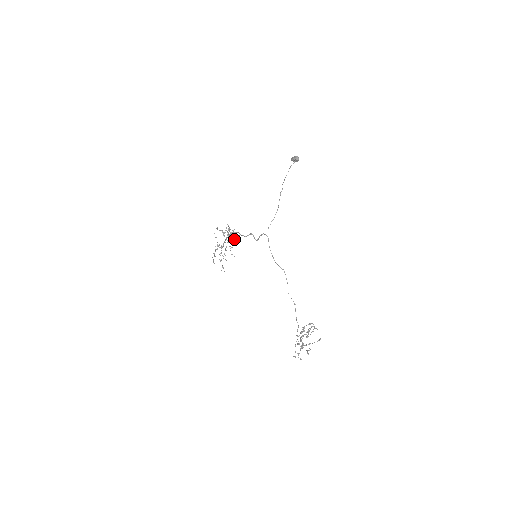
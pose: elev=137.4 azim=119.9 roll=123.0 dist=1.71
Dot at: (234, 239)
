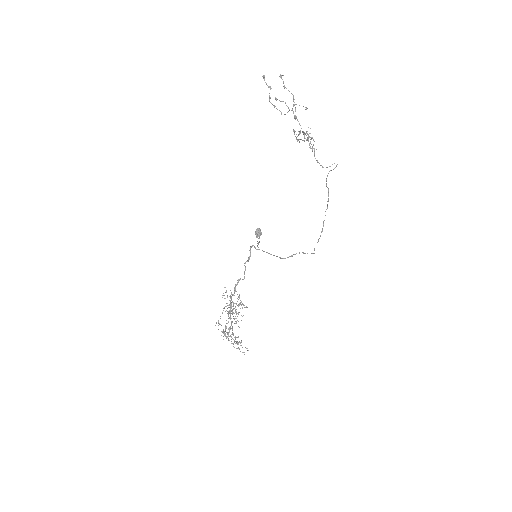
Dot at: occluded
